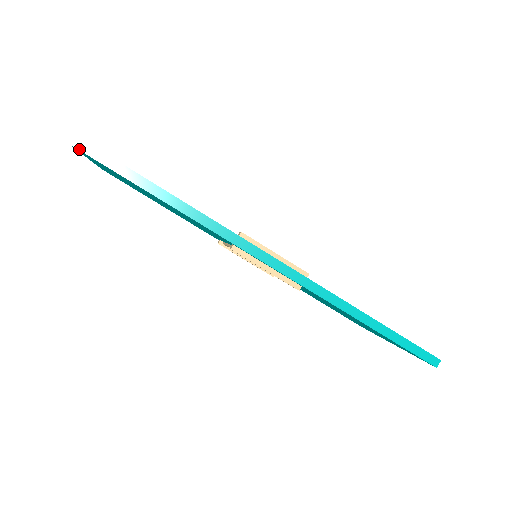
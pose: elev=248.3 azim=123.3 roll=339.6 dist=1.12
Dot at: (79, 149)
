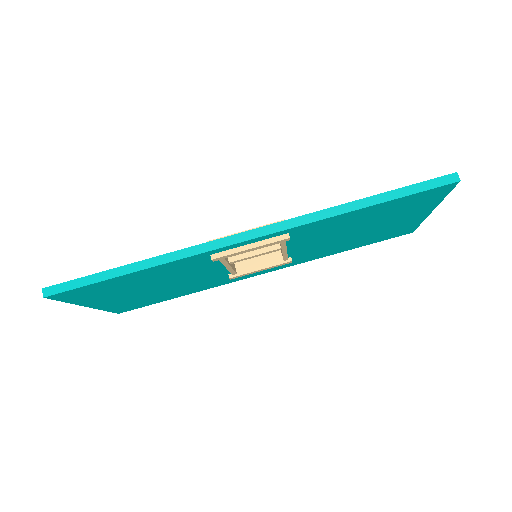
Dot at: (51, 295)
